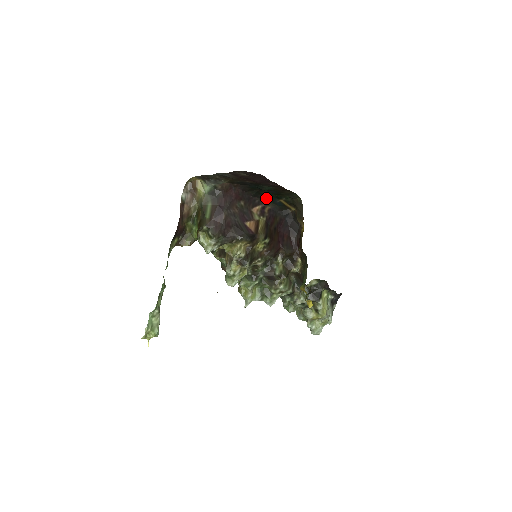
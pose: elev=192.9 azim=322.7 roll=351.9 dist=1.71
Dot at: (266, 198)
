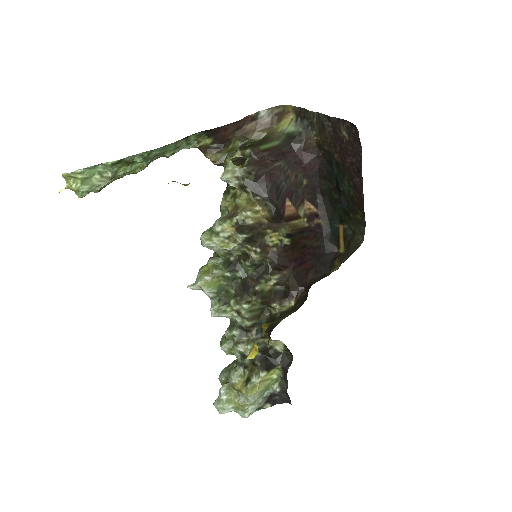
Dot at: (330, 209)
